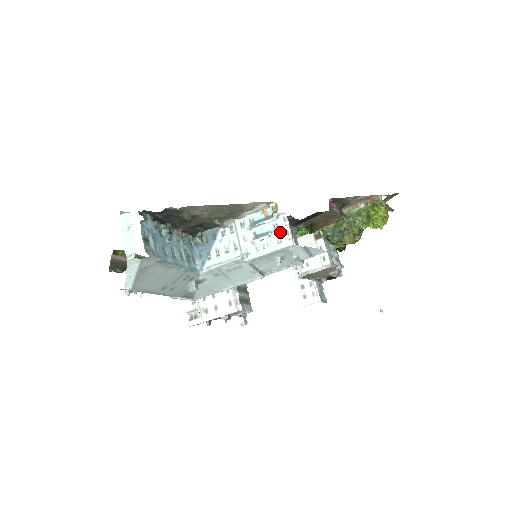
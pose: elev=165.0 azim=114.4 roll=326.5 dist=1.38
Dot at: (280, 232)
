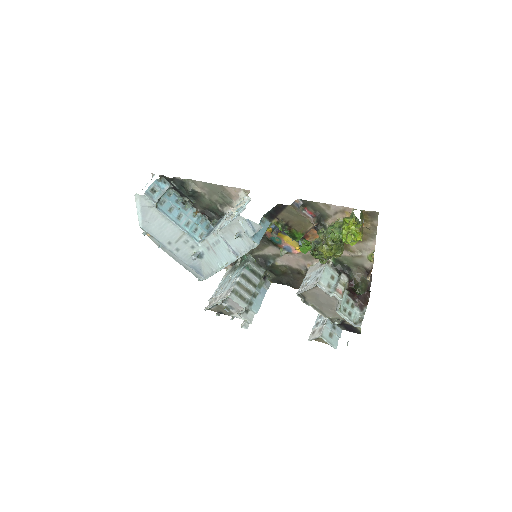
Dot at: (241, 210)
